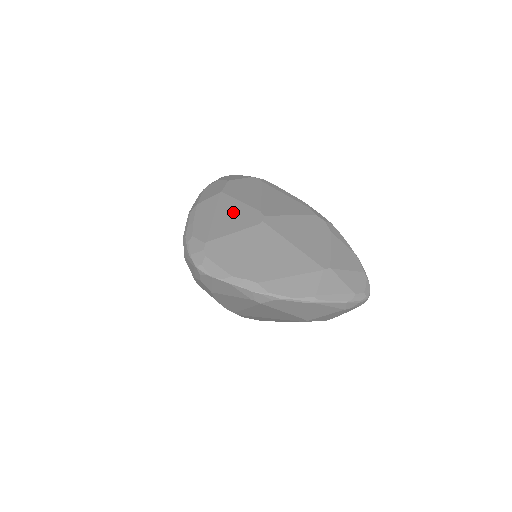
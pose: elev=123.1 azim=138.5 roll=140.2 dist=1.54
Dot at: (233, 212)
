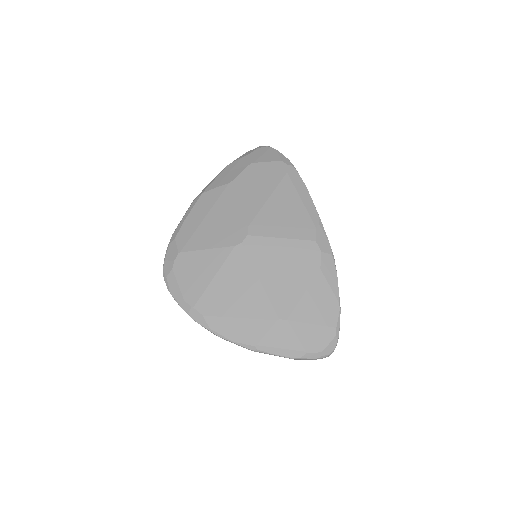
Dot at: (223, 219)
